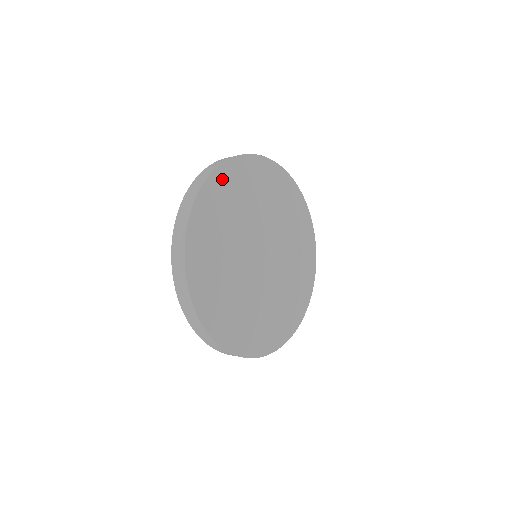
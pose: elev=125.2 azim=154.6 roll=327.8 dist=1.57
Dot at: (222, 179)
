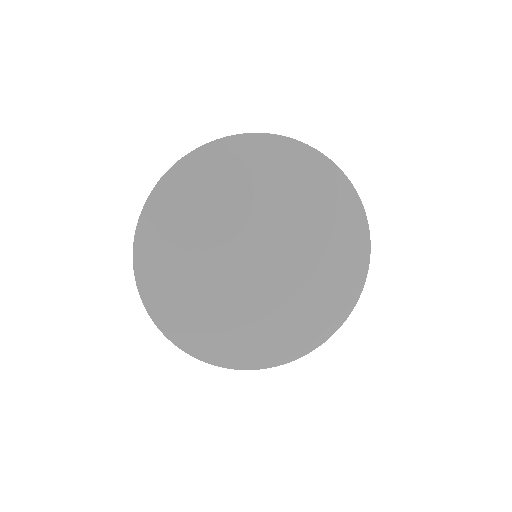
Dot at: (246, 148)
